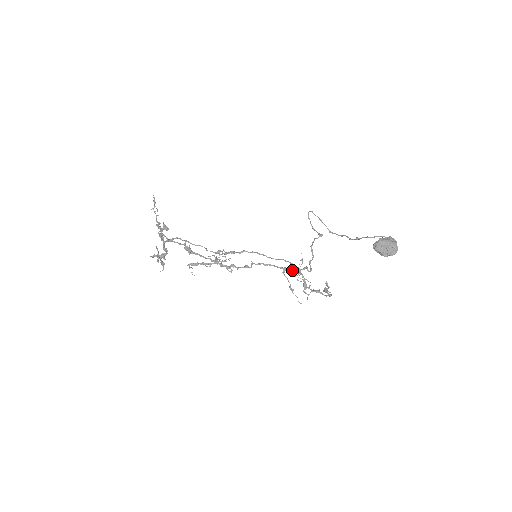
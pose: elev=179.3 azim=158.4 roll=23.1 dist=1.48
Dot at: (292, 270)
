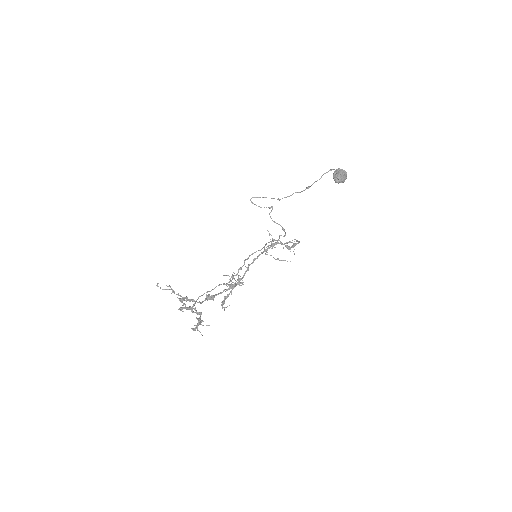
Dot at: (271, 246)
